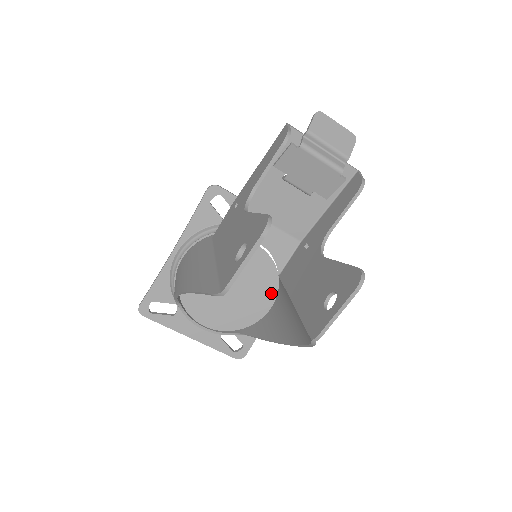
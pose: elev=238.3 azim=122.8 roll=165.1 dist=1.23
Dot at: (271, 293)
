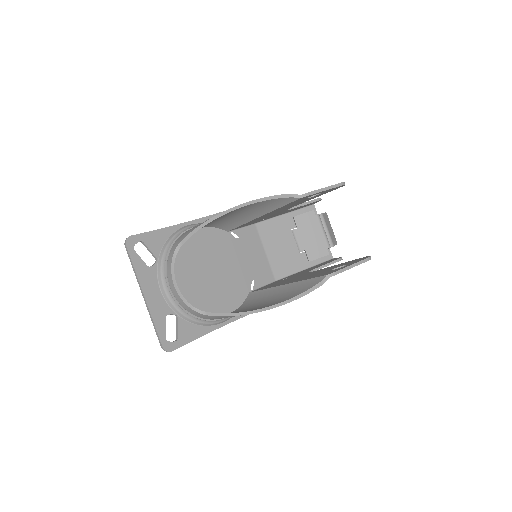
Dot at: (237, 301)
